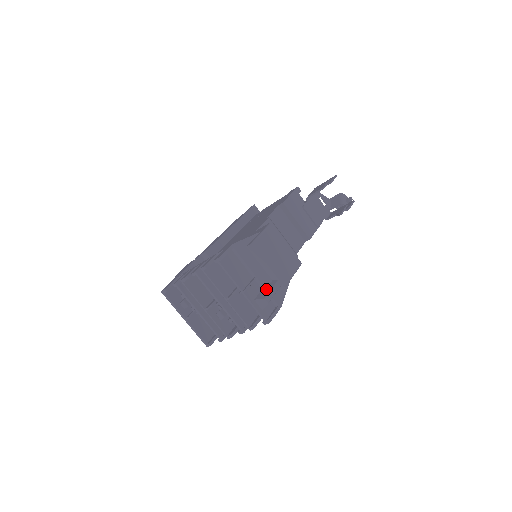
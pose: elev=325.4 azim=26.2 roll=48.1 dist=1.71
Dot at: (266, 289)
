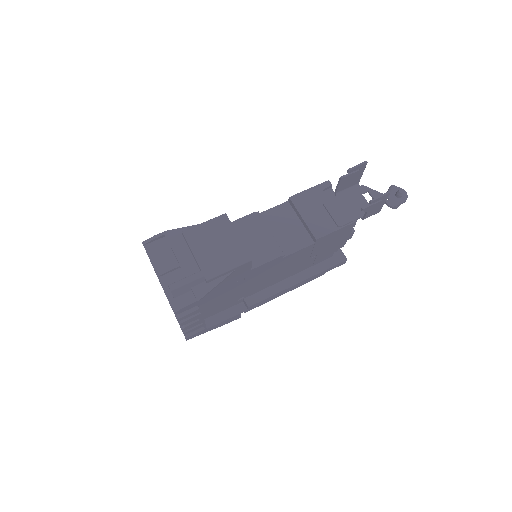
Dot at: occluded
